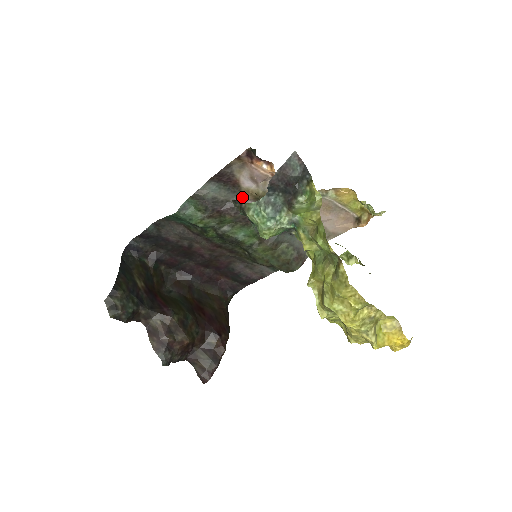
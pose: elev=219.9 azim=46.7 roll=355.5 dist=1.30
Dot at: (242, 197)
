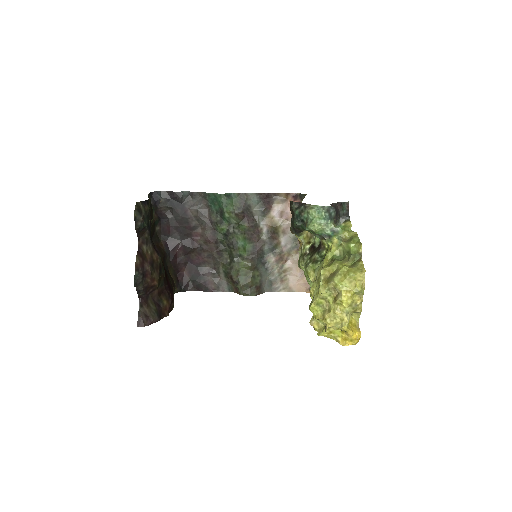
Dot at: (264, 220)
